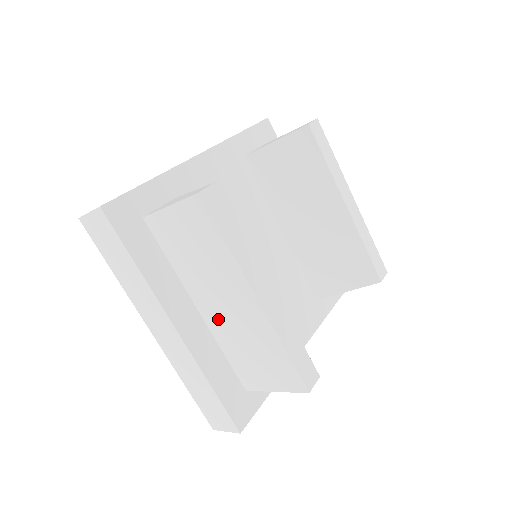
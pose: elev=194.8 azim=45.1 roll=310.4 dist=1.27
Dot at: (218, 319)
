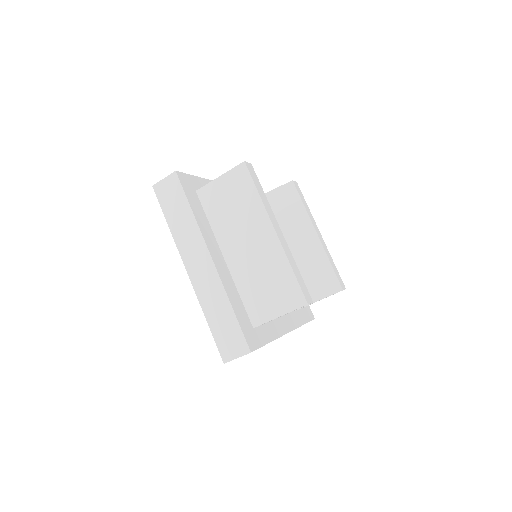
Dot at: (240, 261)
